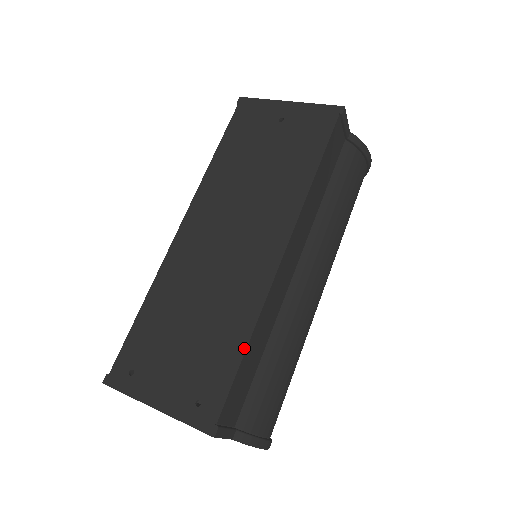
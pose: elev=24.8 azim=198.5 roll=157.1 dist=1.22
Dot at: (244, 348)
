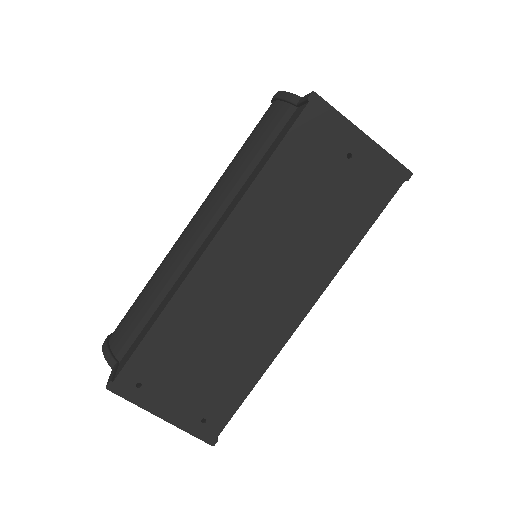
Dot at: (252, 386)
